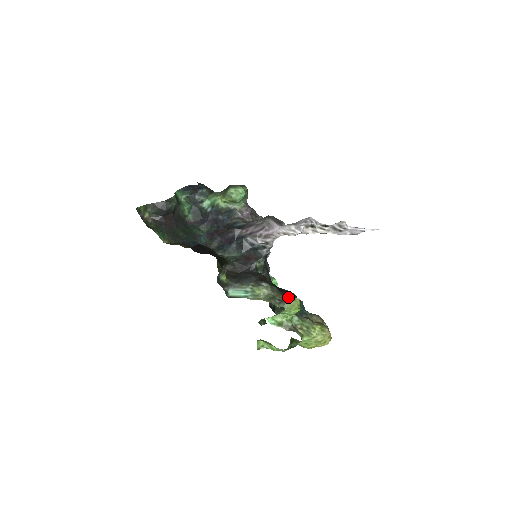
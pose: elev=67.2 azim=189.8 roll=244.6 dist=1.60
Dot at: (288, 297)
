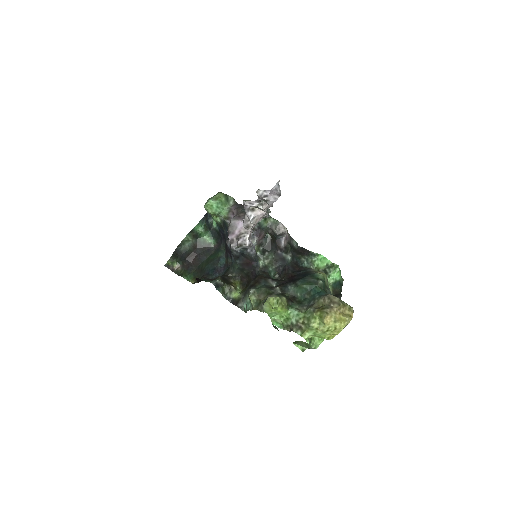
Dot at: occluded
